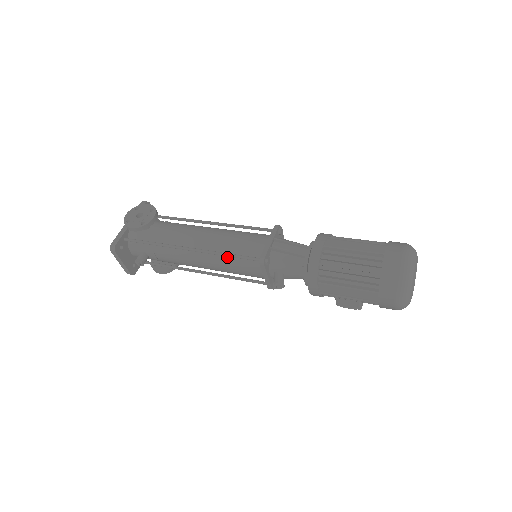
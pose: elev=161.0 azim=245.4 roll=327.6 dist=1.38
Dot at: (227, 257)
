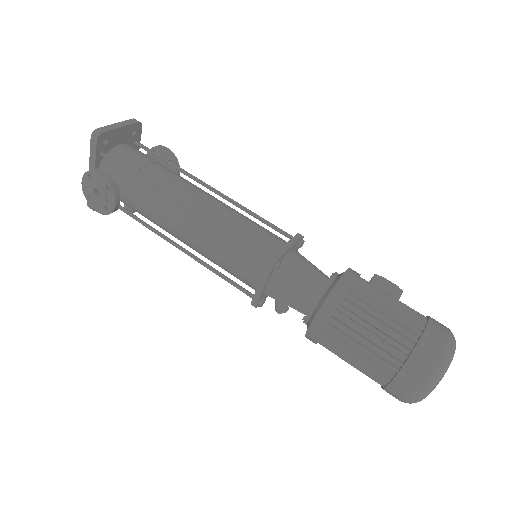
Dot at: occluded
